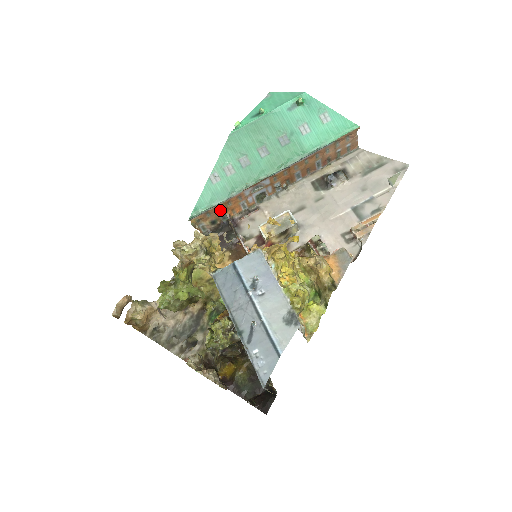
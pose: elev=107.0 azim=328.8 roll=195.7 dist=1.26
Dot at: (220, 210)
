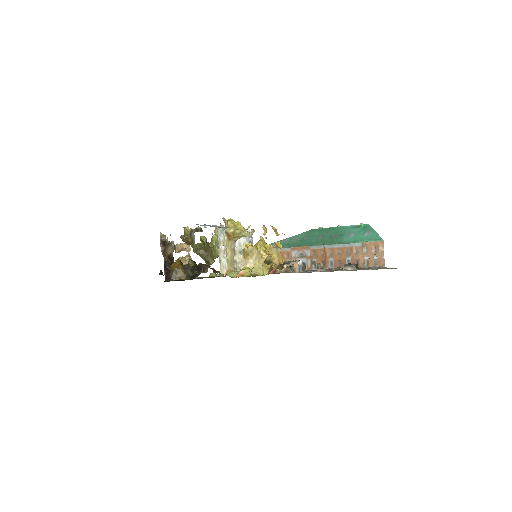
Dot at: occluded
